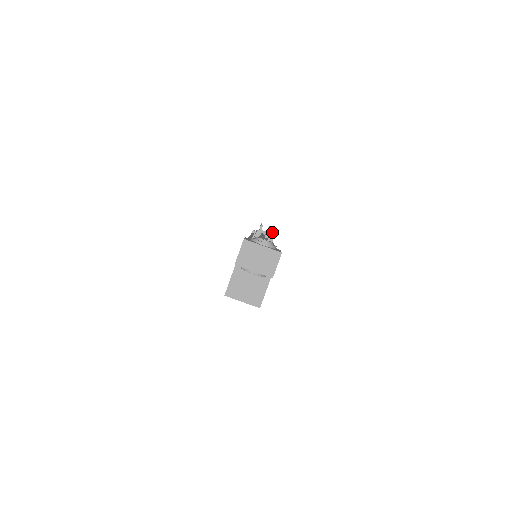
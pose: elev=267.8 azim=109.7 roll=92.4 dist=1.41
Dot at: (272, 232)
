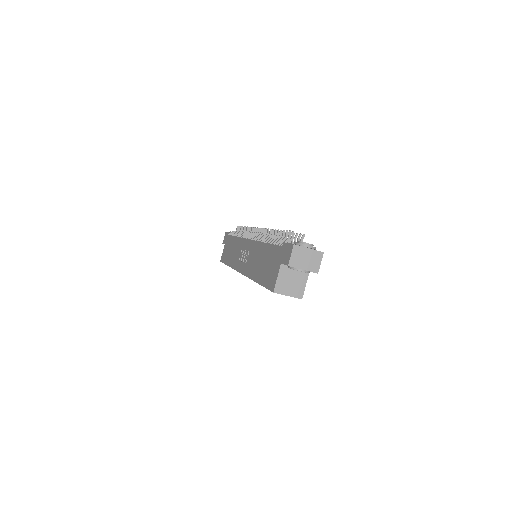
Dot at: (302, 236)
